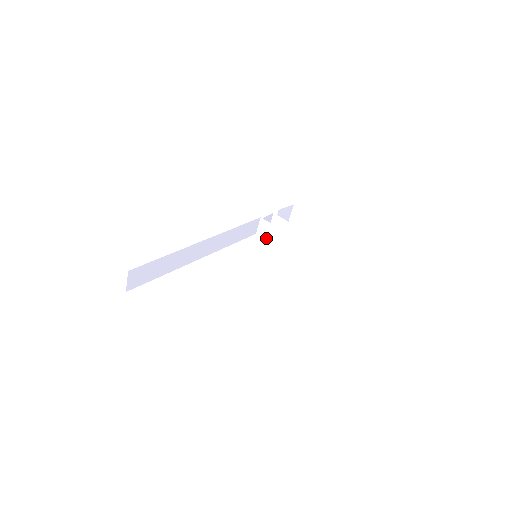
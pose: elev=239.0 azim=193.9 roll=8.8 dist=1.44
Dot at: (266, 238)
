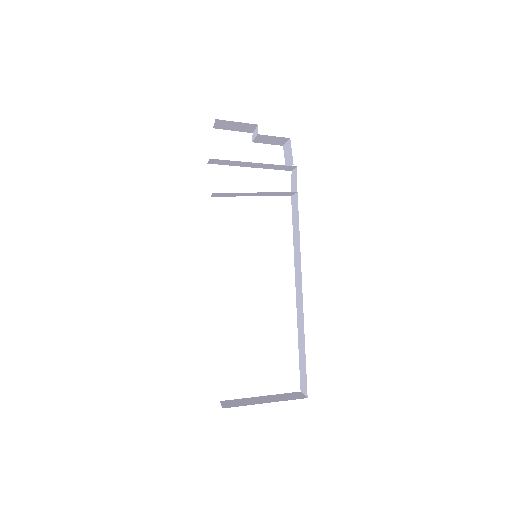
Dot at: (226, 196)
